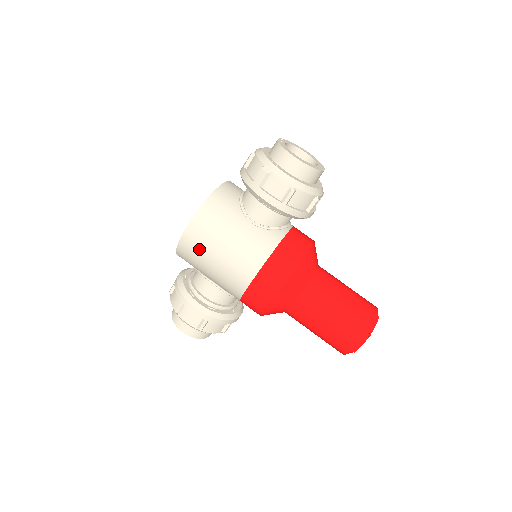
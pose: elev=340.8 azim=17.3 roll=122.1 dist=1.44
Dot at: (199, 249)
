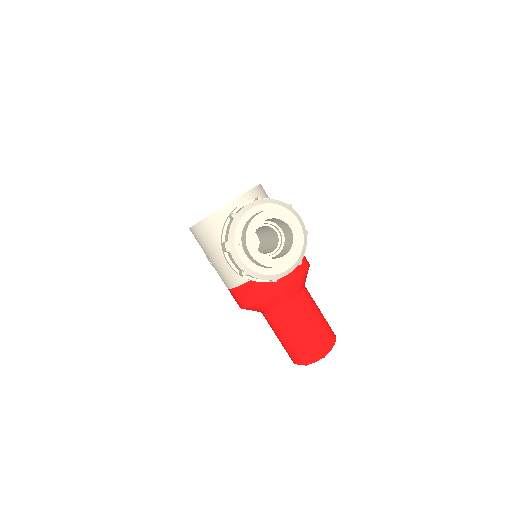
Dot at: occluded
